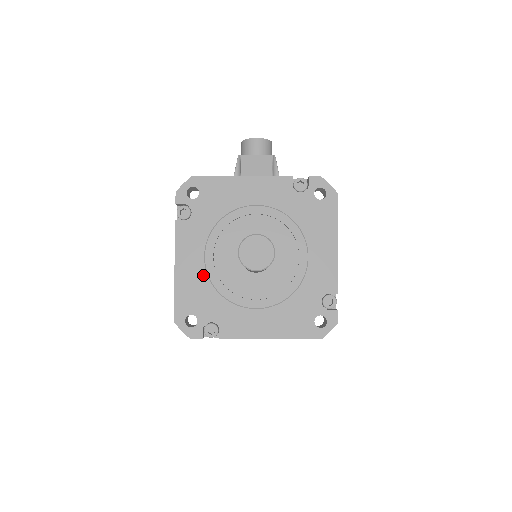
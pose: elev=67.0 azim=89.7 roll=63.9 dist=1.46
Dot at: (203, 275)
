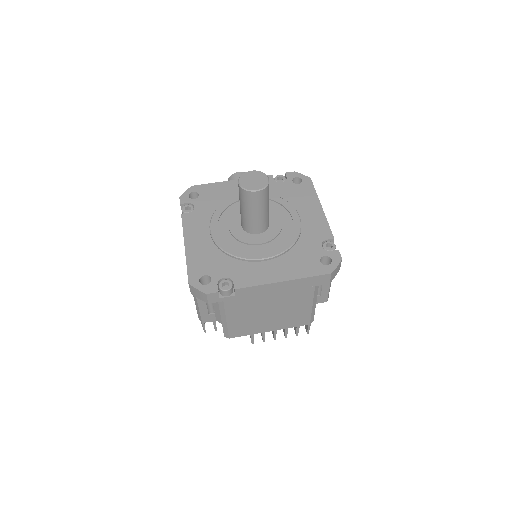
Dot at: (211, 245)
